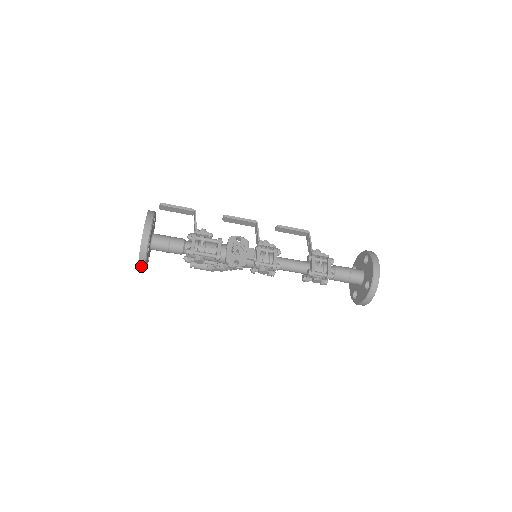
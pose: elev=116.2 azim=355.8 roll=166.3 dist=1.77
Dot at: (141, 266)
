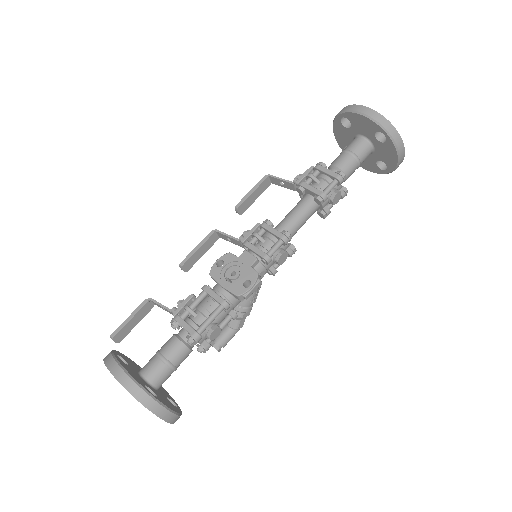
Dot at: (169, 418)
